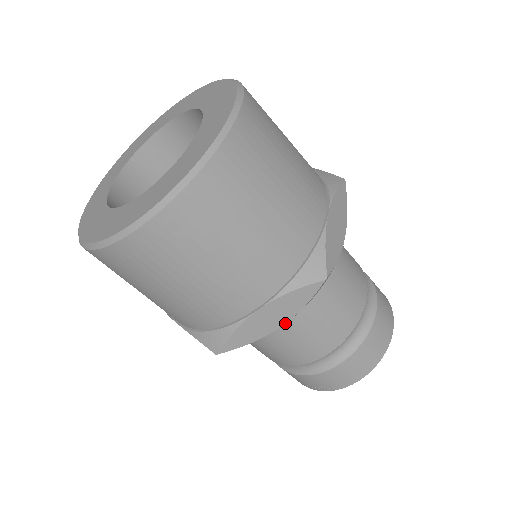
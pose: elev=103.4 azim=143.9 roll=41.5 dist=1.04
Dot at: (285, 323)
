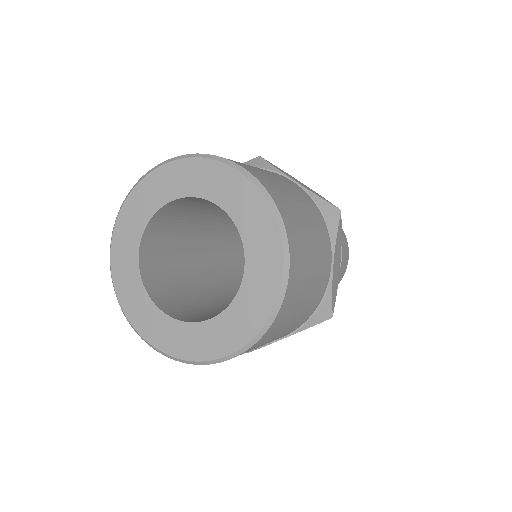
Dot at: (340, 258)
